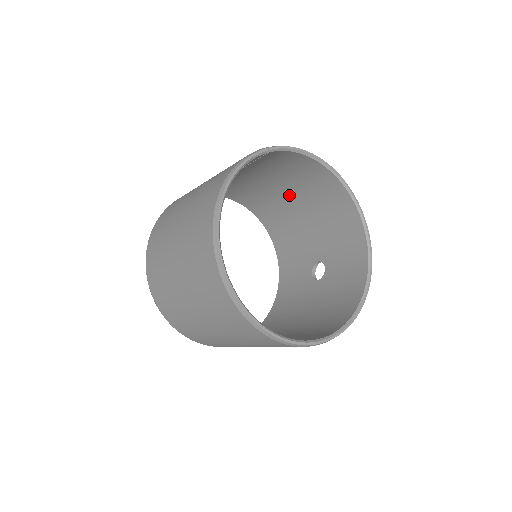
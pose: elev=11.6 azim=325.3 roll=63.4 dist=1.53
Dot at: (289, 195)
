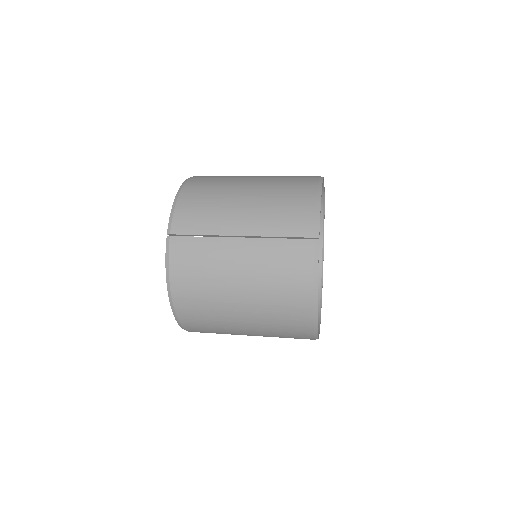
Dot at: occluded
